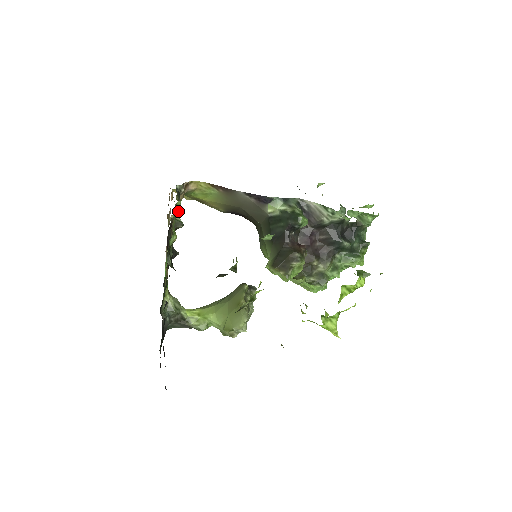
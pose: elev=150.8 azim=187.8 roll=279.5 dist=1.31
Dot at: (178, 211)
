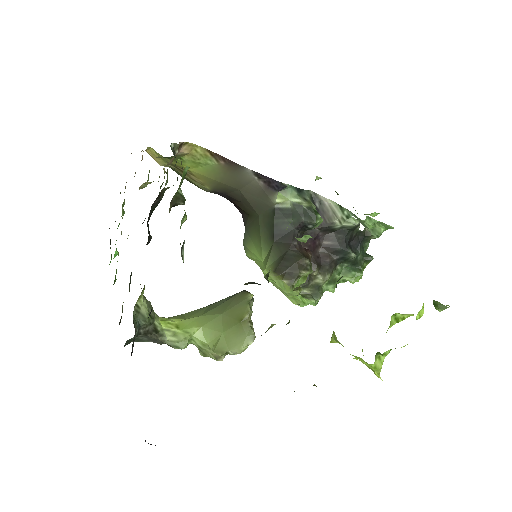
Dot at: (182, 181)
